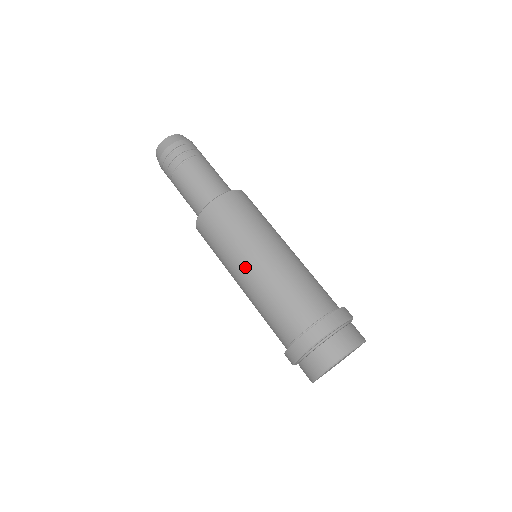
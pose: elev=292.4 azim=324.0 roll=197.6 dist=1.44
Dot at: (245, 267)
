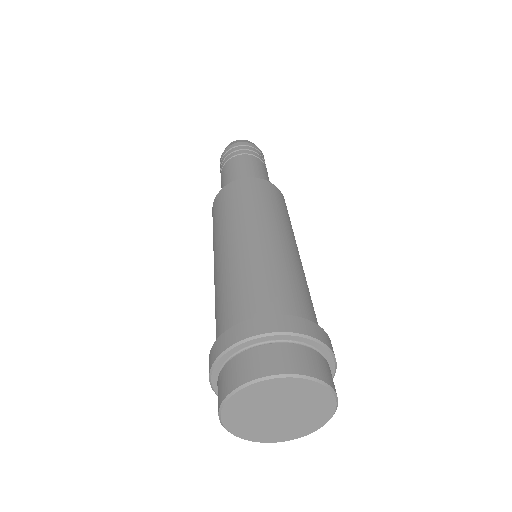
Dot at: (271, 231)
